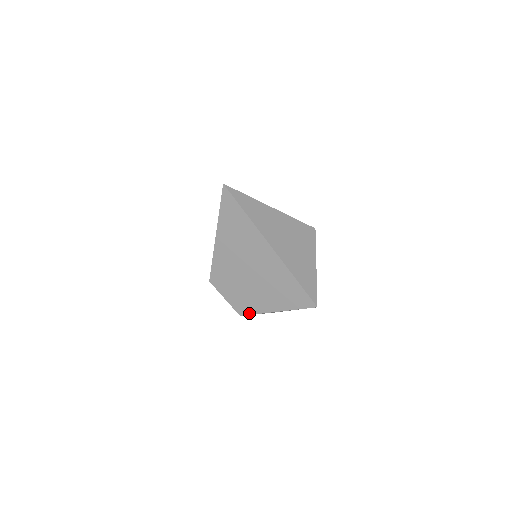
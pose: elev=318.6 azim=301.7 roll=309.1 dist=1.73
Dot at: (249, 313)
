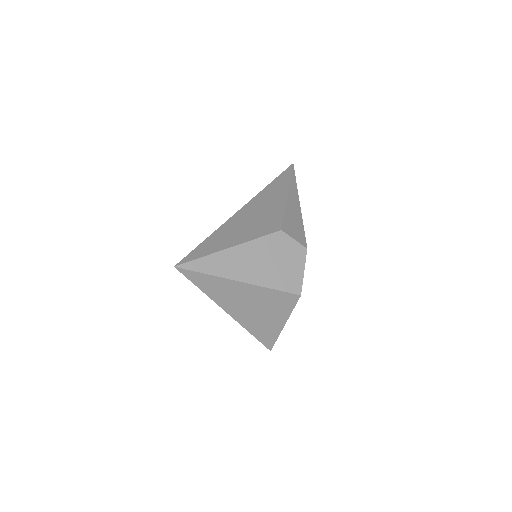
Dot at: occluded
